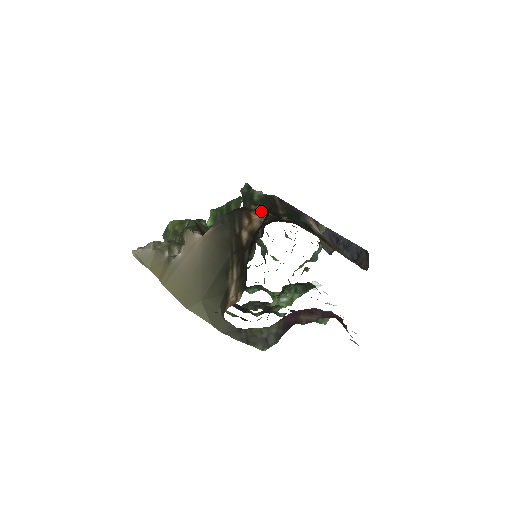
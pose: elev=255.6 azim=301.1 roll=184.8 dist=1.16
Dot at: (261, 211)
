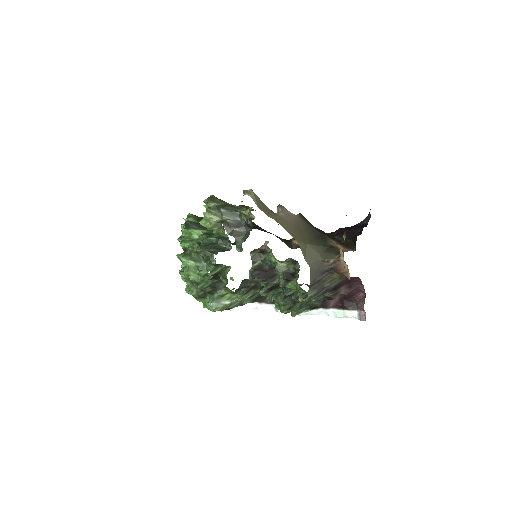
Dot at: occluded
